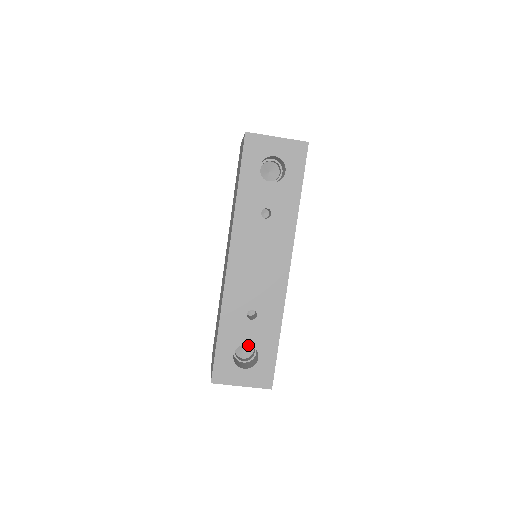
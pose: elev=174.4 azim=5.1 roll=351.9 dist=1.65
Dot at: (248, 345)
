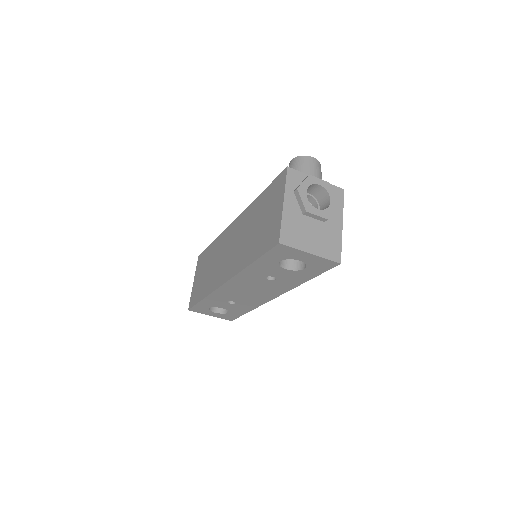
Dot at: occluded
